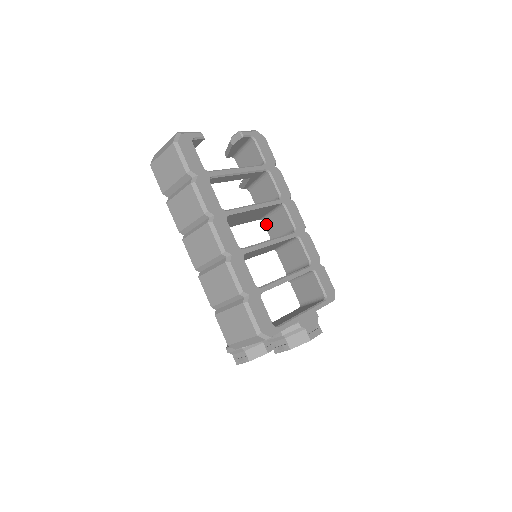
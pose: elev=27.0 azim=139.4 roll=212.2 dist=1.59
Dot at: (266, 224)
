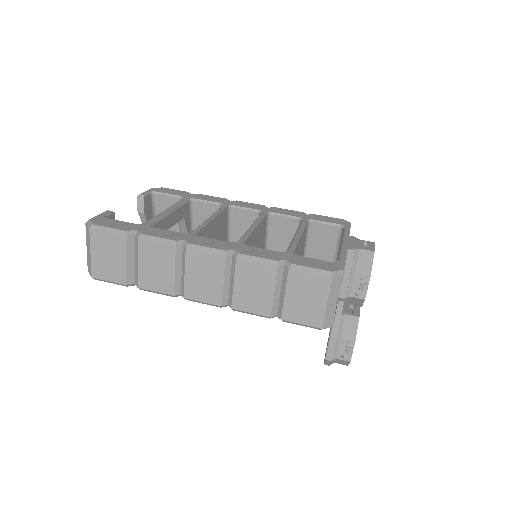
Dot at: occluded
